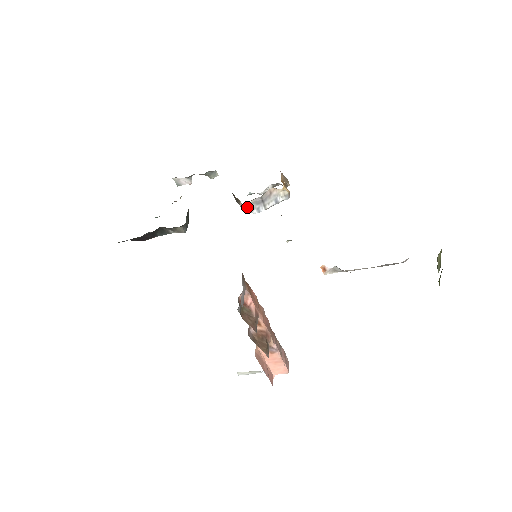
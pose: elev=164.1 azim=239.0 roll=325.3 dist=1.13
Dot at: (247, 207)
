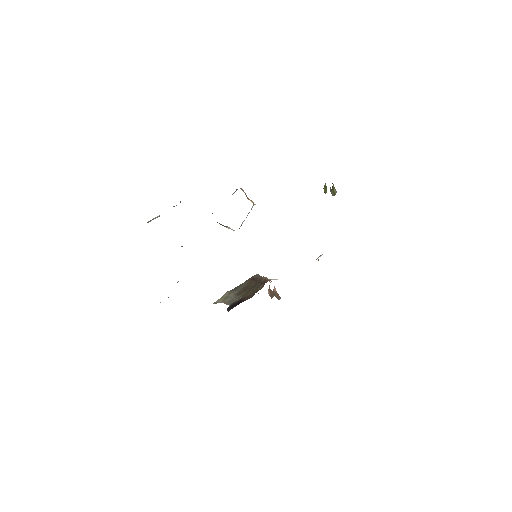
Dot at: occluded
